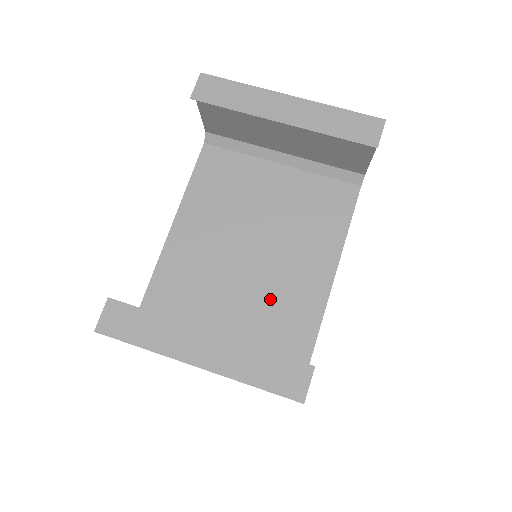
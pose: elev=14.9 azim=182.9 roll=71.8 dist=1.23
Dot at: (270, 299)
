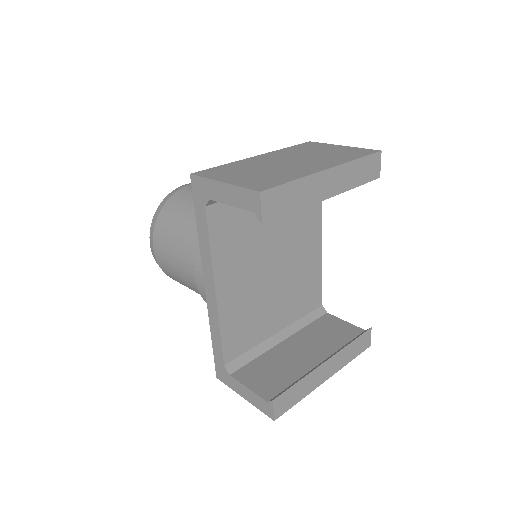
Dot at: (295, 288)
